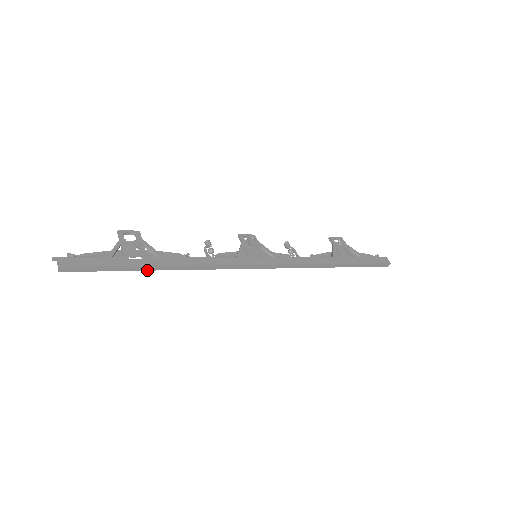
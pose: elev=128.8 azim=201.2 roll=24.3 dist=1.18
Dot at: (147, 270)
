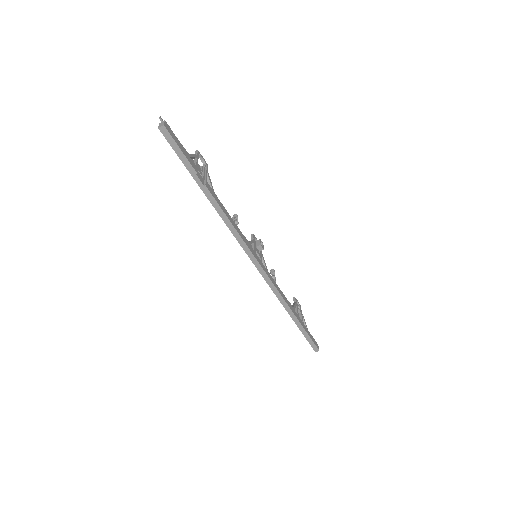
Dot at: (201, 188)
